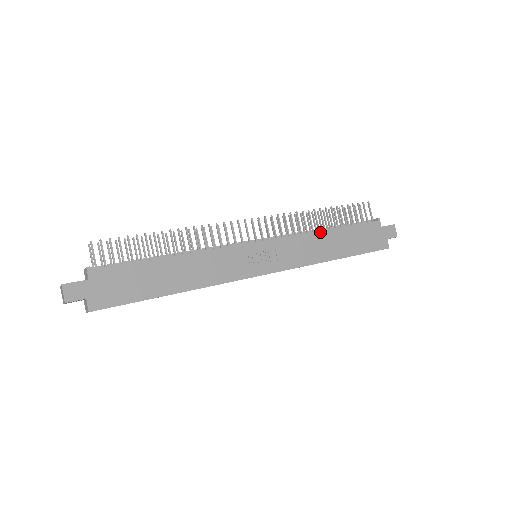
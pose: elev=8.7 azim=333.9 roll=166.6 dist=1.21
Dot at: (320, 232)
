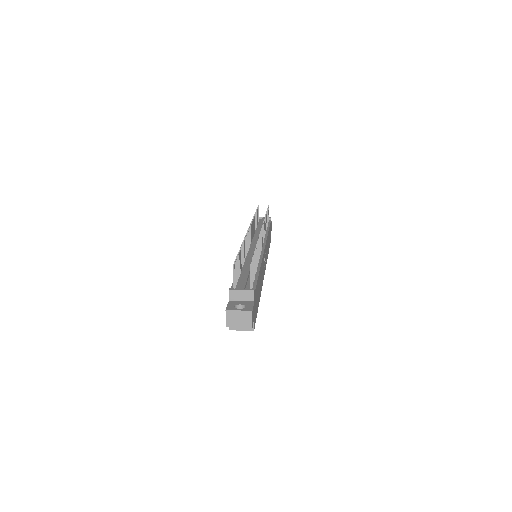
Dot at: (268, 233)
